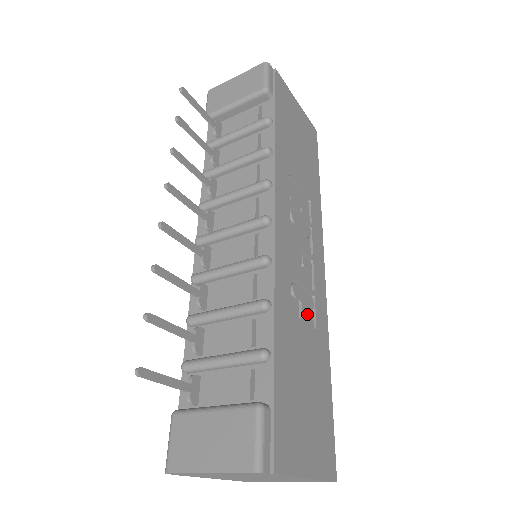
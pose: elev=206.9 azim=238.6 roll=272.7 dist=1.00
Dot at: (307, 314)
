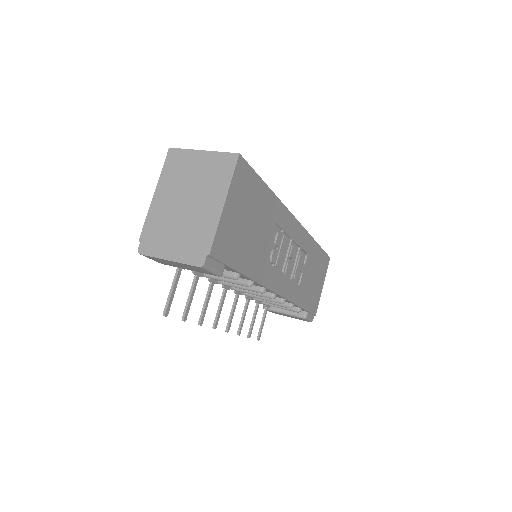
Dot at: (303, 264)
